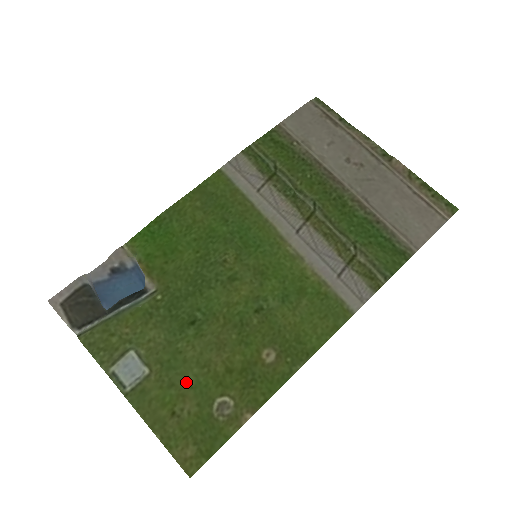
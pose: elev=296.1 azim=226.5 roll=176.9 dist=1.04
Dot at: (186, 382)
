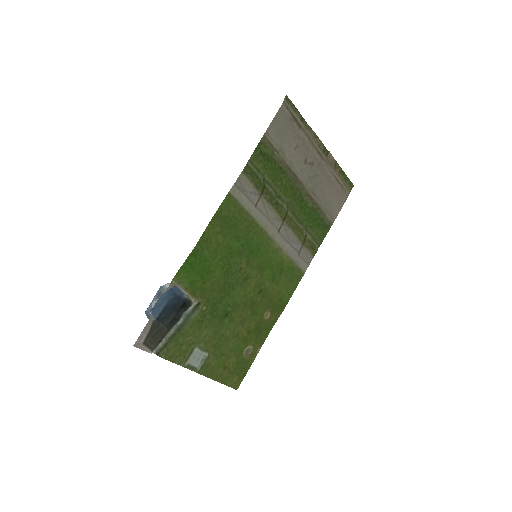
Dot at: (229, 350)
